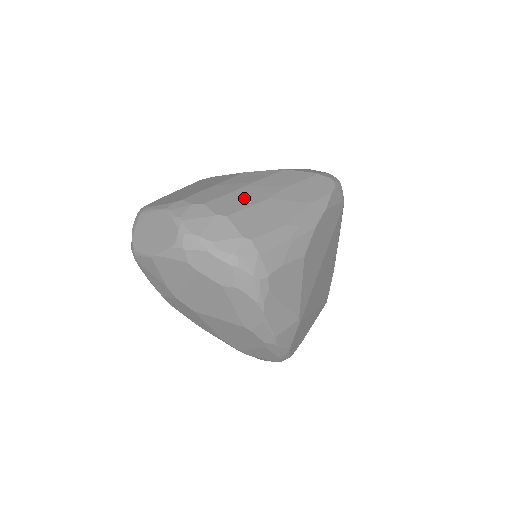
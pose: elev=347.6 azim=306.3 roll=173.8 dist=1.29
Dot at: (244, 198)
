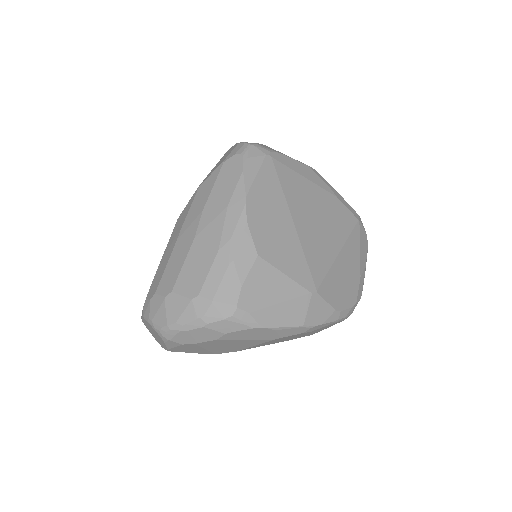
Dot at: (178, 258)
